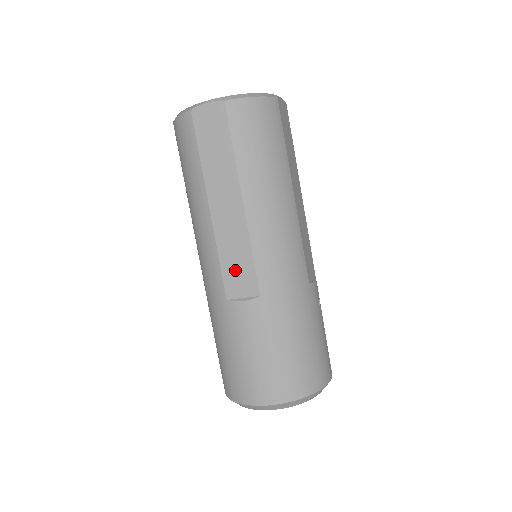
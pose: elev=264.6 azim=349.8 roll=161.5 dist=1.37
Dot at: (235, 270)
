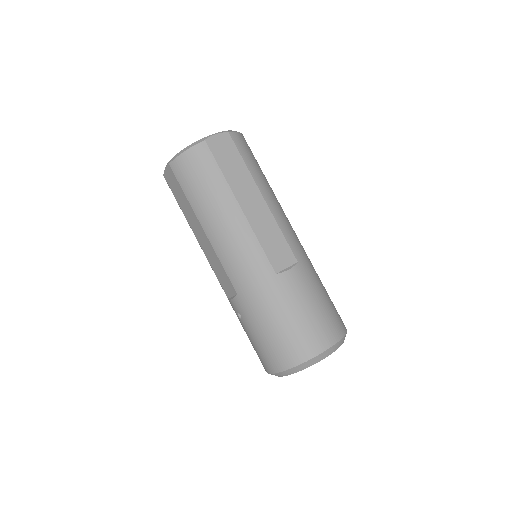
Dot at: (274, 249)
